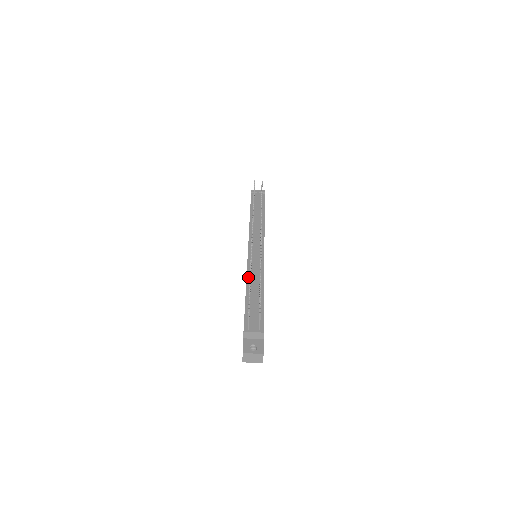
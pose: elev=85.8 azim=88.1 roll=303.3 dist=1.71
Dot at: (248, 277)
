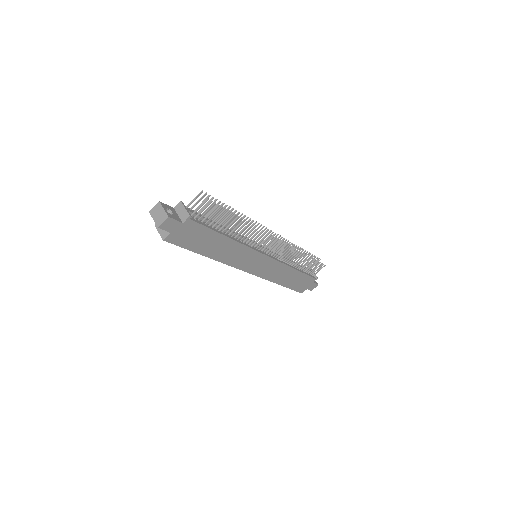
Dot at: occluded
